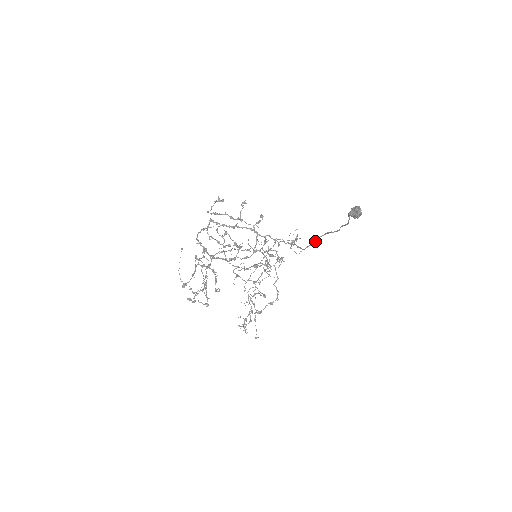
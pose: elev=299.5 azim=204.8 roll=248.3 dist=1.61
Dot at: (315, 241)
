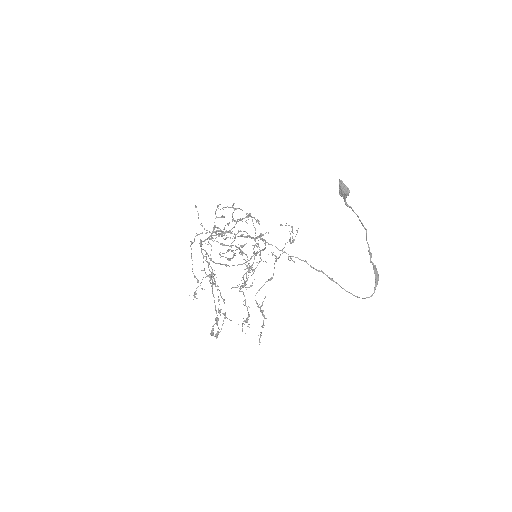
Dot at: (372, 294)
